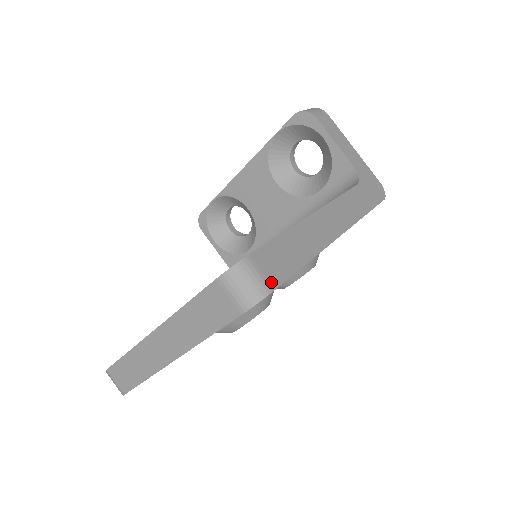
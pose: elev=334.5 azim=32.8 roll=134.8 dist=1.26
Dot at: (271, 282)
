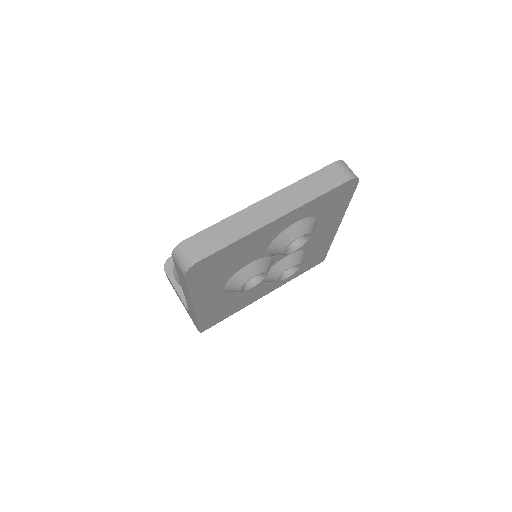
Dot at: occluded
